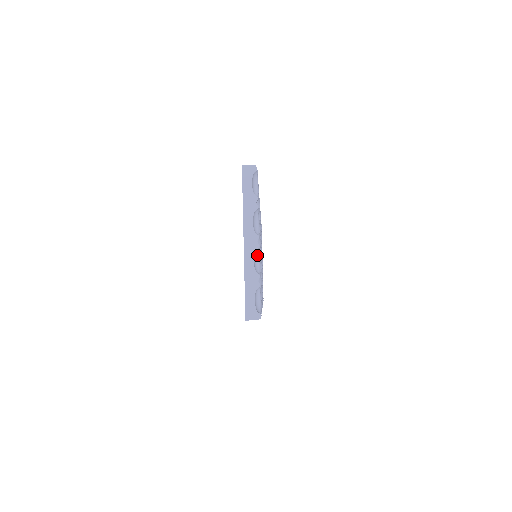
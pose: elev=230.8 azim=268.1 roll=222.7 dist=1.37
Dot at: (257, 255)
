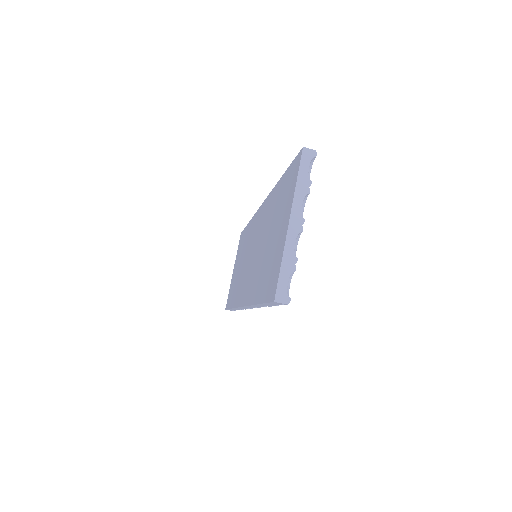
Dot at: (297, 239)
